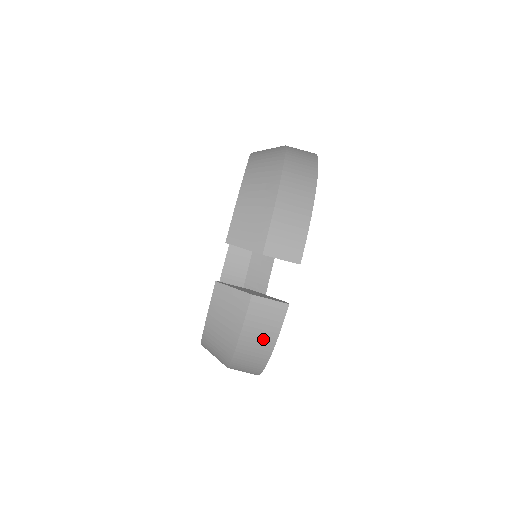
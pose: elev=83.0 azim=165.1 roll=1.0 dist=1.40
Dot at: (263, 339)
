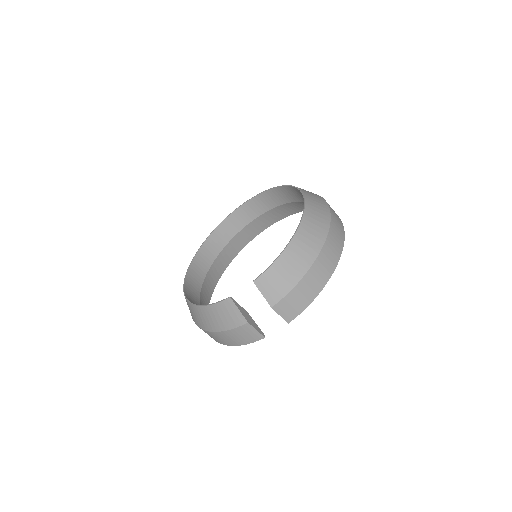
Dot at: (234, 340)
